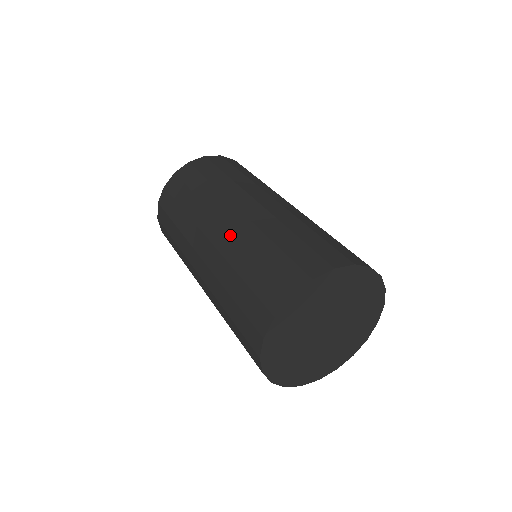
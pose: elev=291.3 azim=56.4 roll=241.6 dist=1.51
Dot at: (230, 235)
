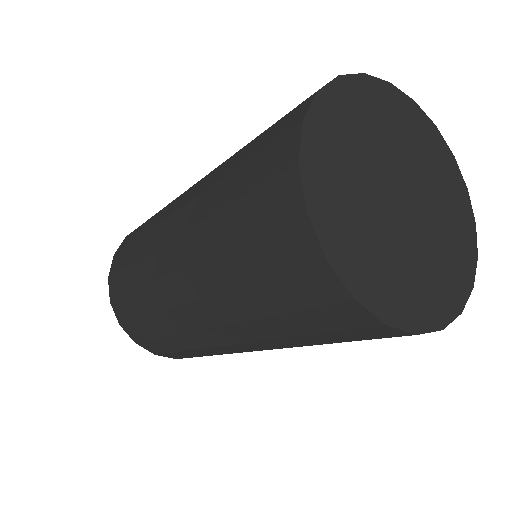
Dot at: occluded
